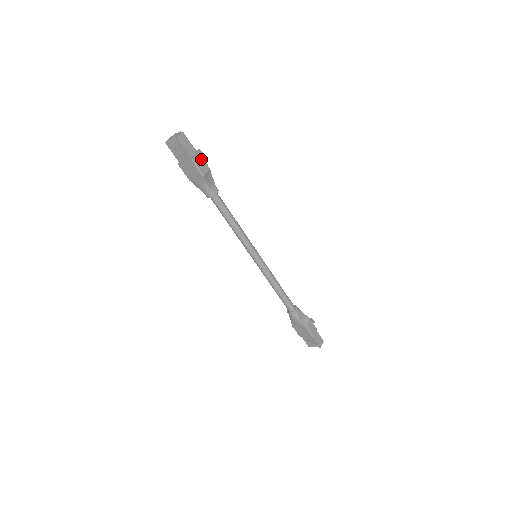
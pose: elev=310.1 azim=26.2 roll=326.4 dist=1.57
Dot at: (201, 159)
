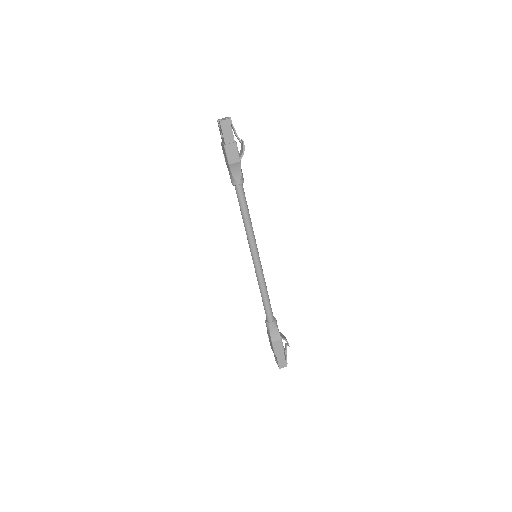
Dot at: (235, 149)
